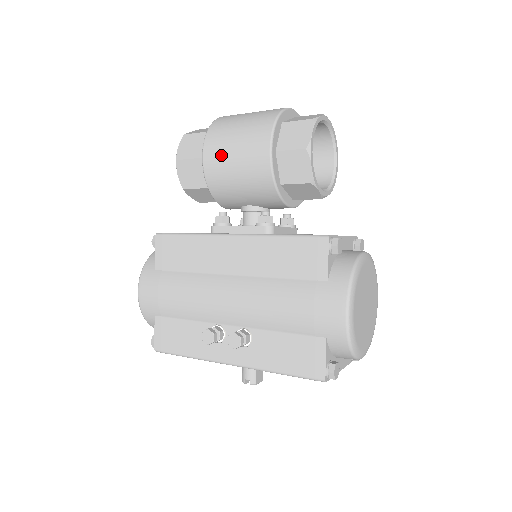
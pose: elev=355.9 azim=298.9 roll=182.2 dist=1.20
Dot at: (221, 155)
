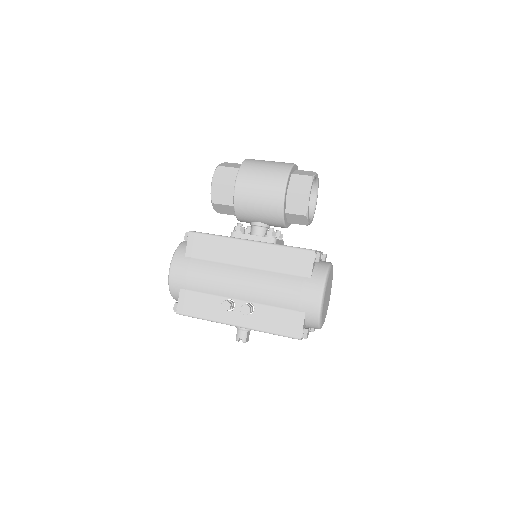
Dot at: (249, 187)
